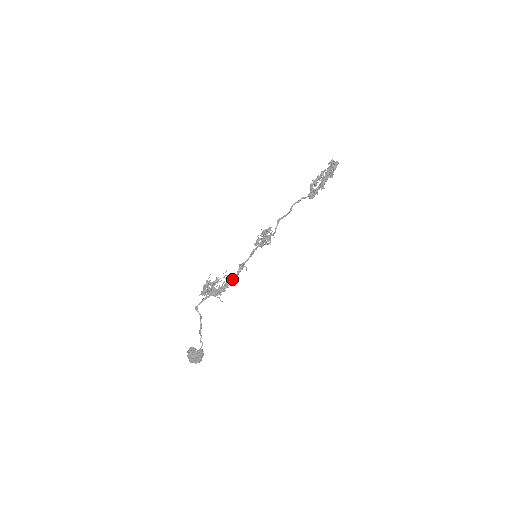
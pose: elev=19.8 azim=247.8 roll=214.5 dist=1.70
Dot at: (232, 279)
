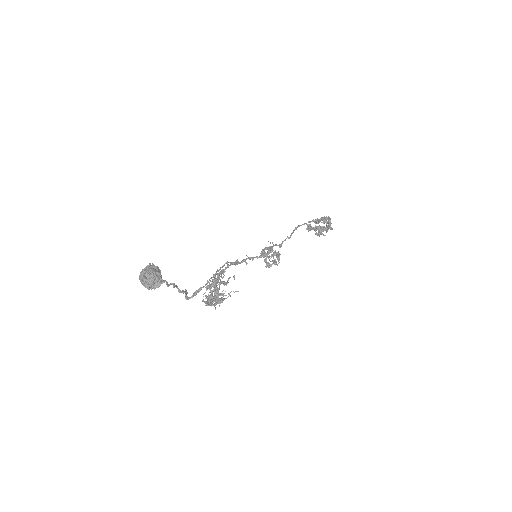
Dot at: (226, 268)
